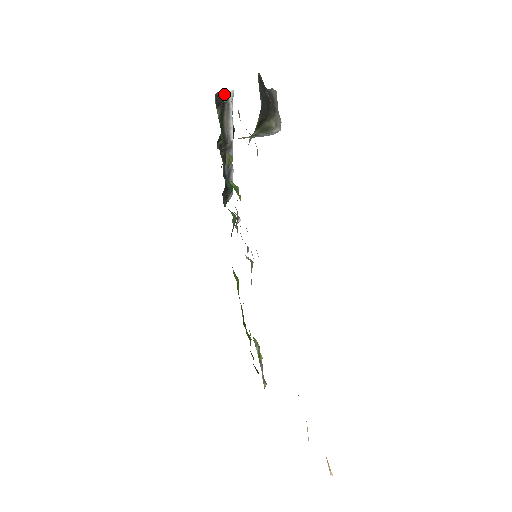
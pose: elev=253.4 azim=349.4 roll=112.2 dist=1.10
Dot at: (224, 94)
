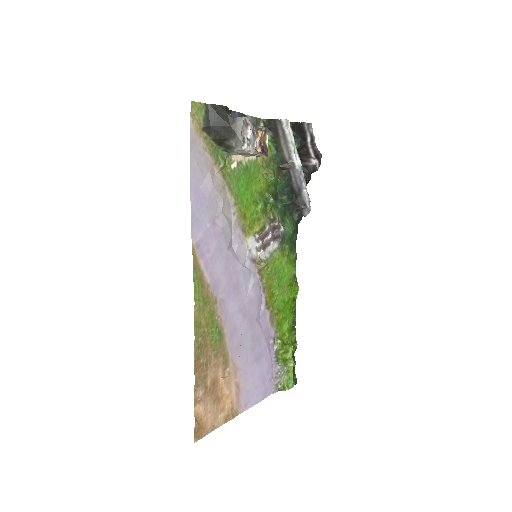
Dot at: (274, 122)
